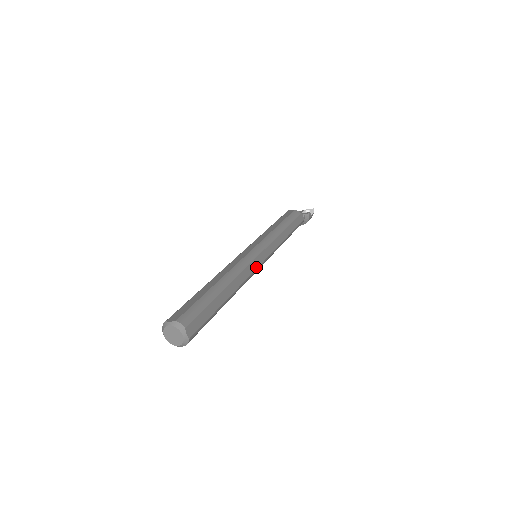
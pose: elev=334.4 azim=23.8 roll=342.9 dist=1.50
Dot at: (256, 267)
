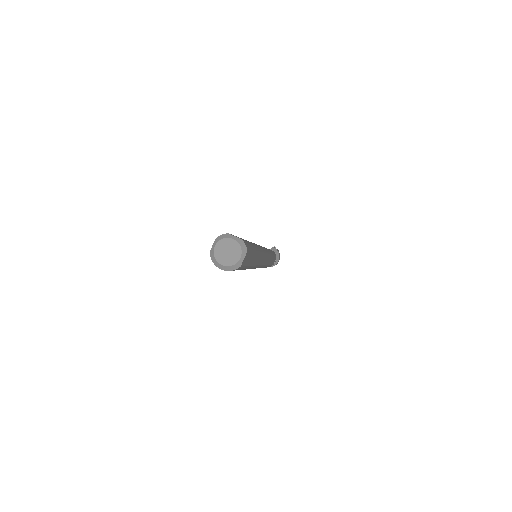
Dot at: occluded
